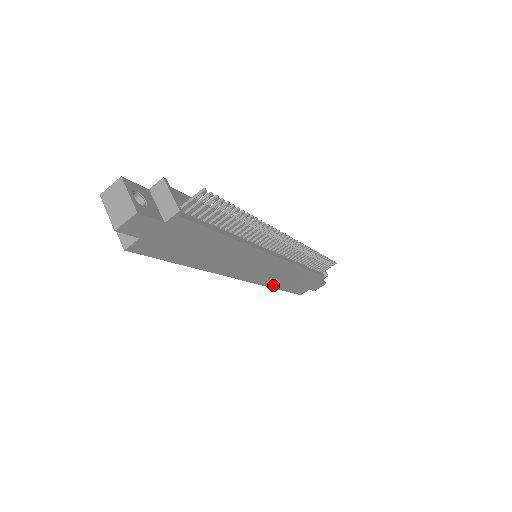
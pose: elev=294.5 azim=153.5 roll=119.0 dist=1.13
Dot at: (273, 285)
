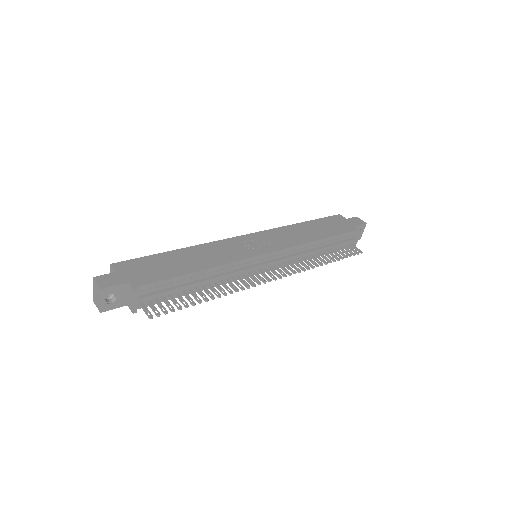
Dot at: occluded
